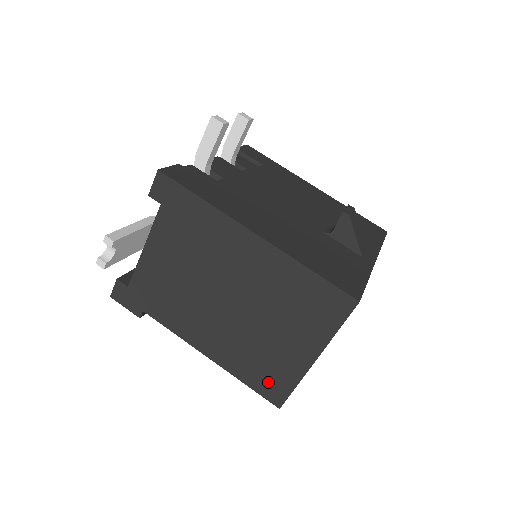
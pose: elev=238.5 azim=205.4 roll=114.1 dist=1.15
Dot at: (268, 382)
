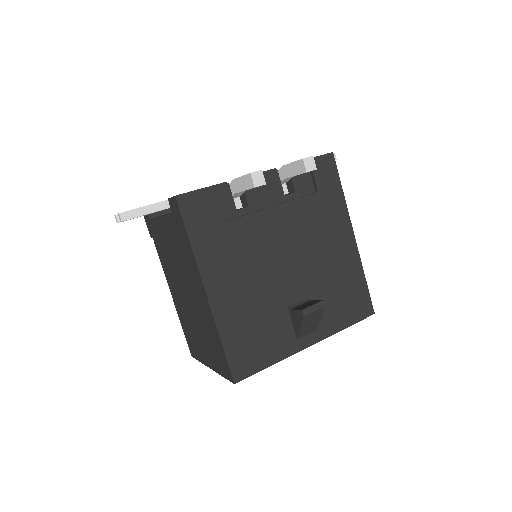
Dot at: (191, 343)
